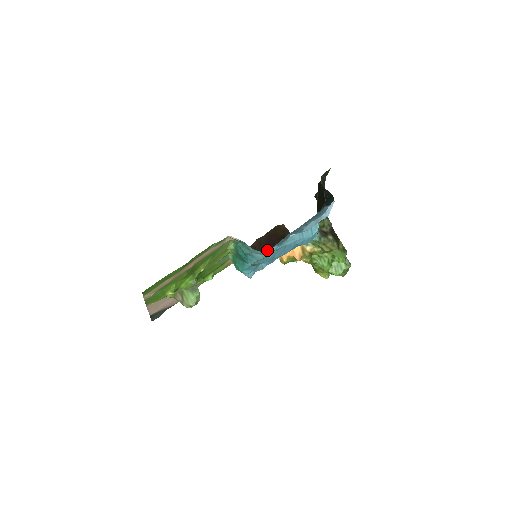
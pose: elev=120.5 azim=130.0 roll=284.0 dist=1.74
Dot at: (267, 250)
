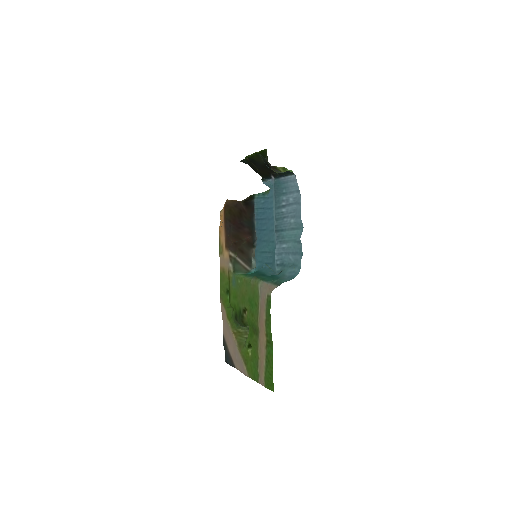
Dot at: (243, 235)
